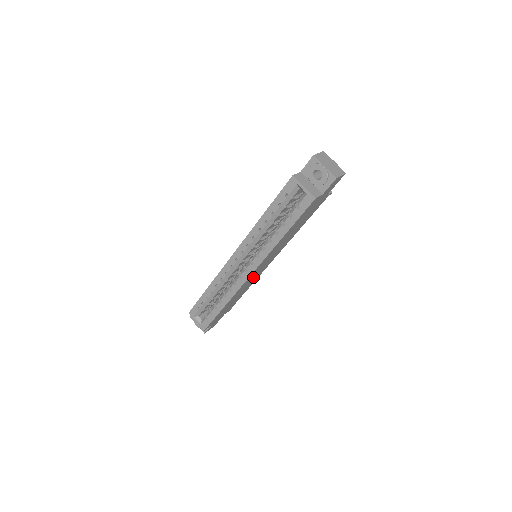
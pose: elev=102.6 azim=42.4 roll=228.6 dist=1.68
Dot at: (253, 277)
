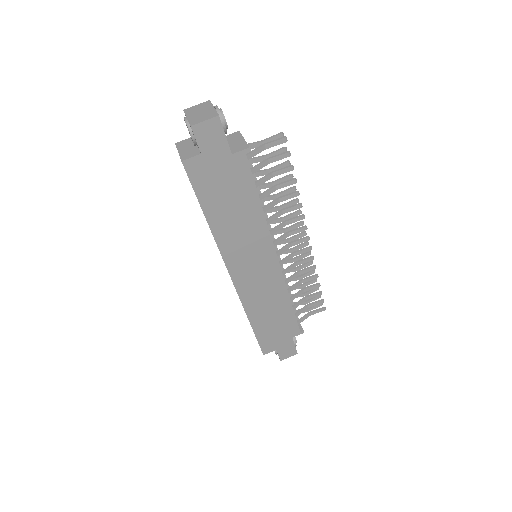
Dot at: (258, 283)
